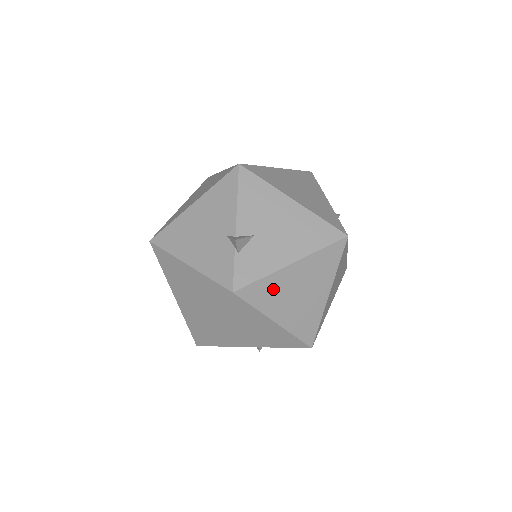
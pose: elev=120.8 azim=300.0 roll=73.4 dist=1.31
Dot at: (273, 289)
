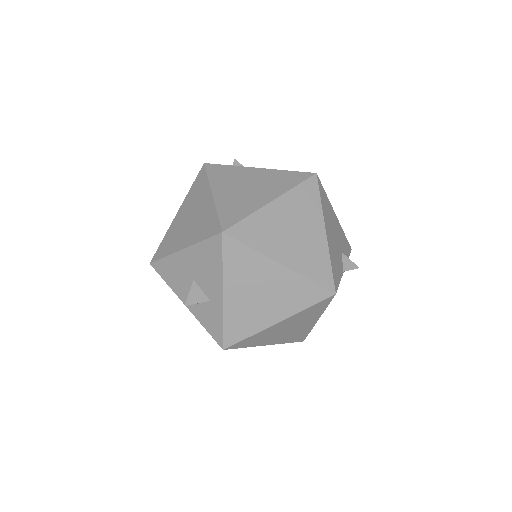
Dot at: (231, 174)
